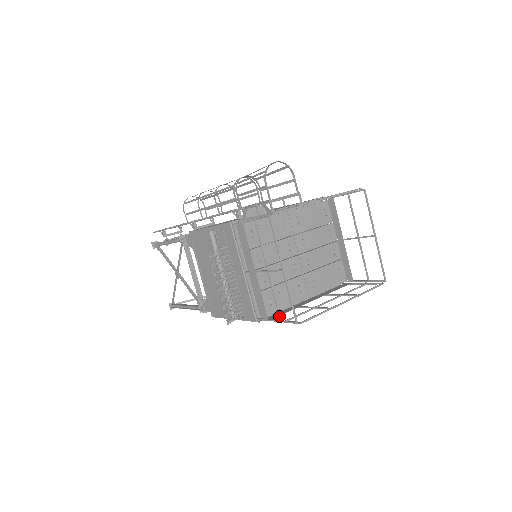
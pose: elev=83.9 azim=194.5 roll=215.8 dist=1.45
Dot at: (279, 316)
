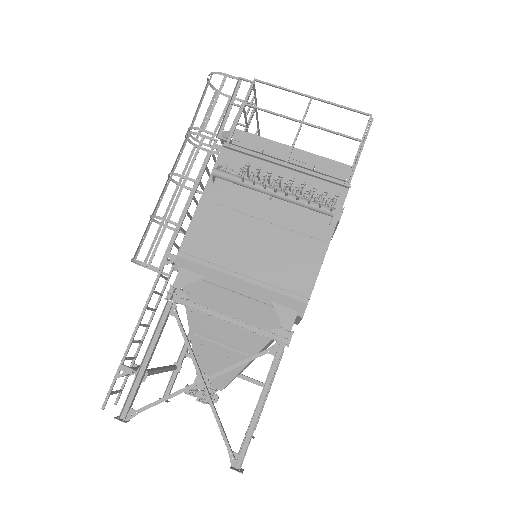
Dot at: (355, 138)
